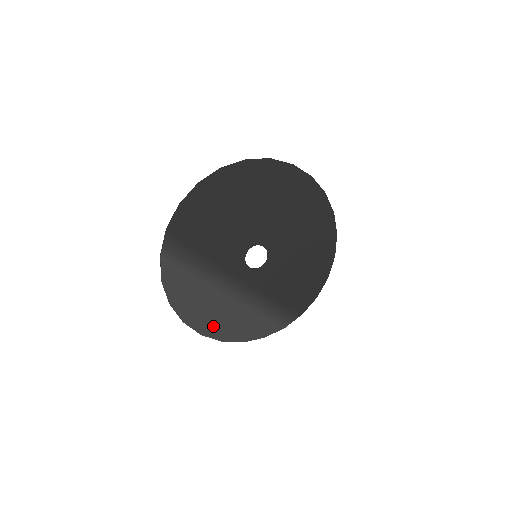
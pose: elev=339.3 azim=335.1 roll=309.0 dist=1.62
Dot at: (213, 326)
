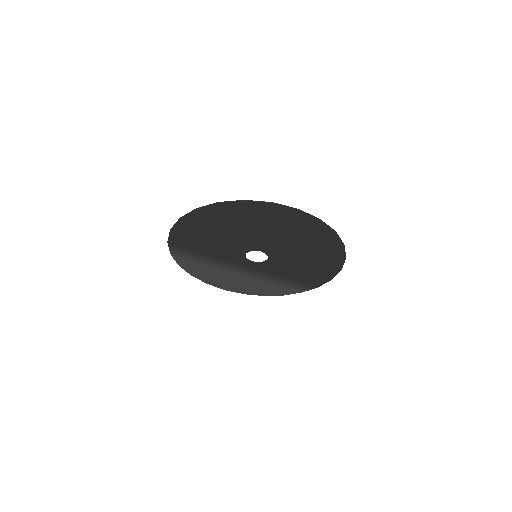
Dot at: (233, 287)
